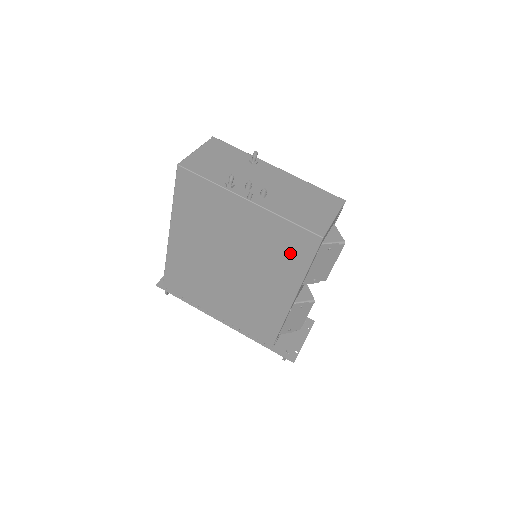
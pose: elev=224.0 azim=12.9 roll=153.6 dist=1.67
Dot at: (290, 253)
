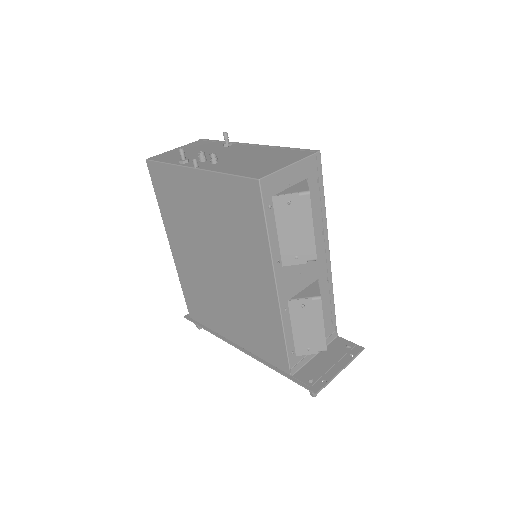
Dot at: (246, 219)
